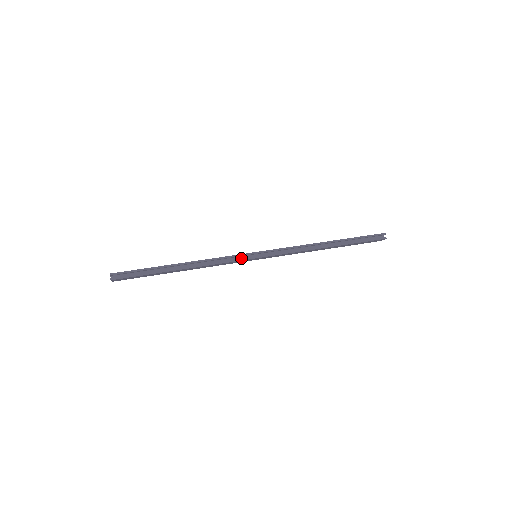
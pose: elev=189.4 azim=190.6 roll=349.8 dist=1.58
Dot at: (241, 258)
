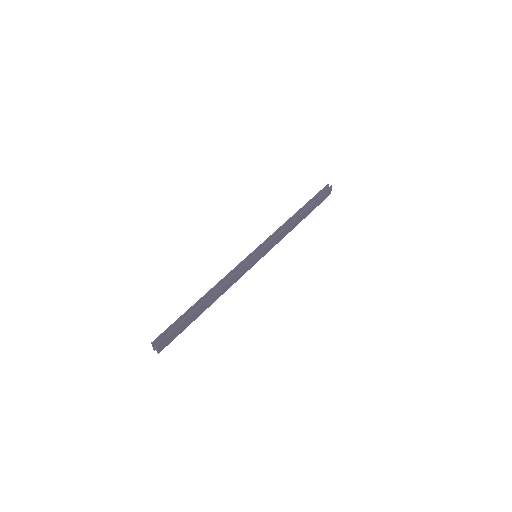
Dot at: (246, 263)
